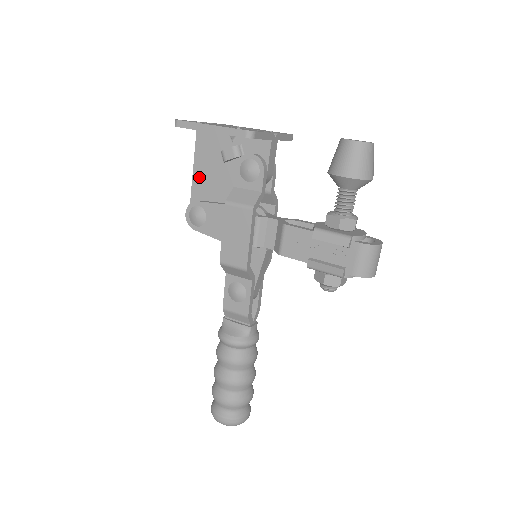
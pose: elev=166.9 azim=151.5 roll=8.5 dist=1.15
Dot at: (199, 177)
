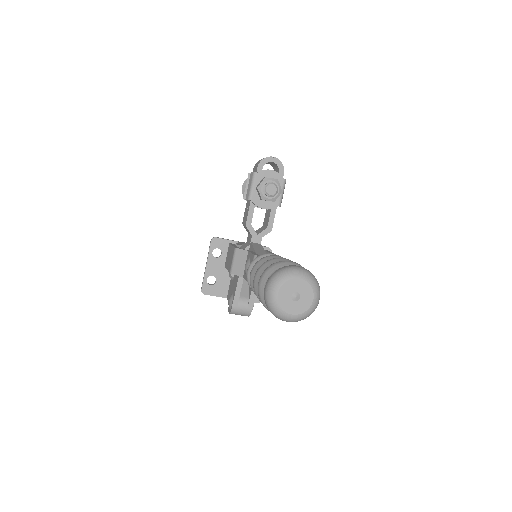
Dot at: occluded
